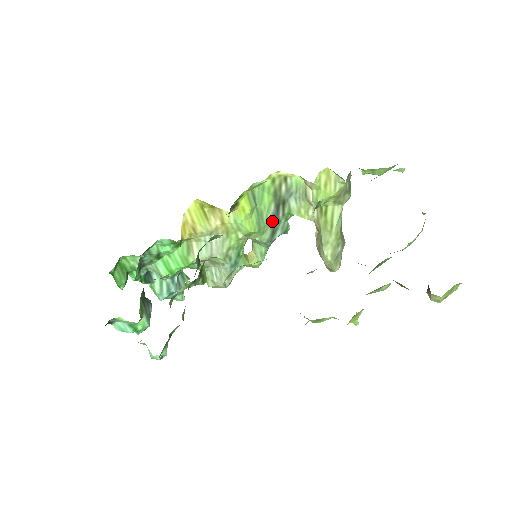
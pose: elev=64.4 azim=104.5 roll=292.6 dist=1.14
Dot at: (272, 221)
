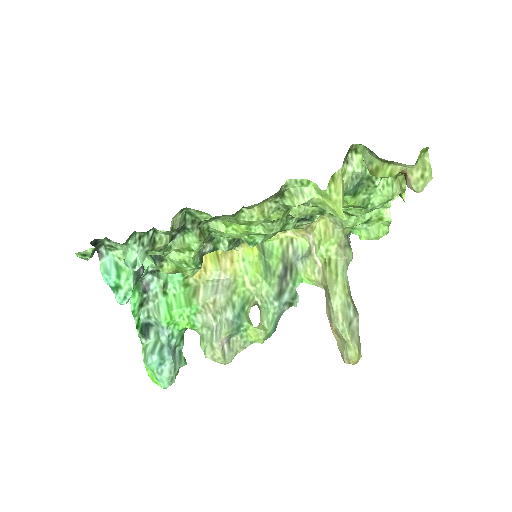
Dot at: (280, 280)
